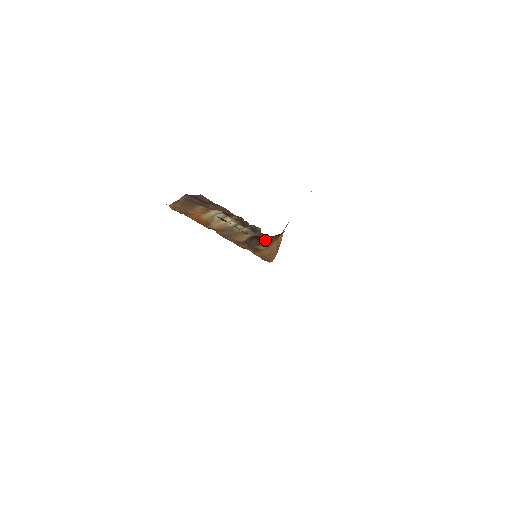
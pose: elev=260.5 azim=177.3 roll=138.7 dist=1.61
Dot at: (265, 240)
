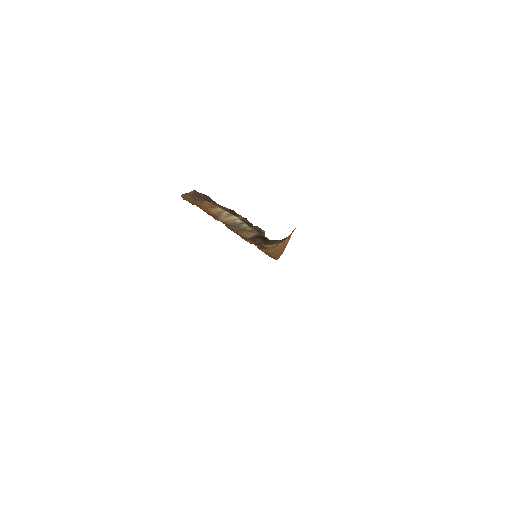
Dot at: (269, 241)
